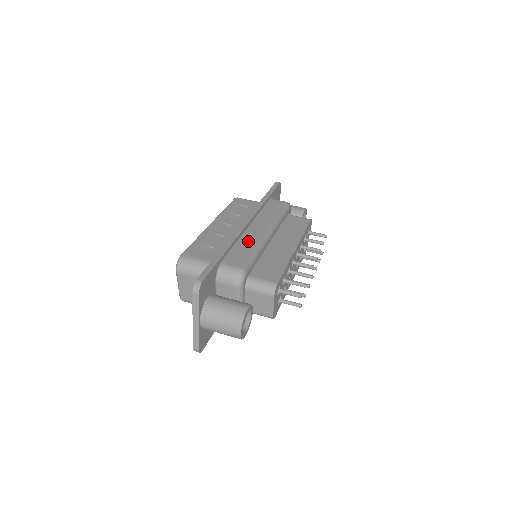
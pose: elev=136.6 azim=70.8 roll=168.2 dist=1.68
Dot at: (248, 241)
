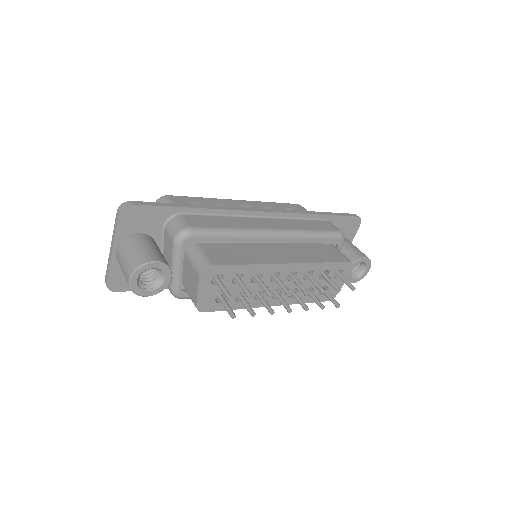
Dot at: (238, 221)
